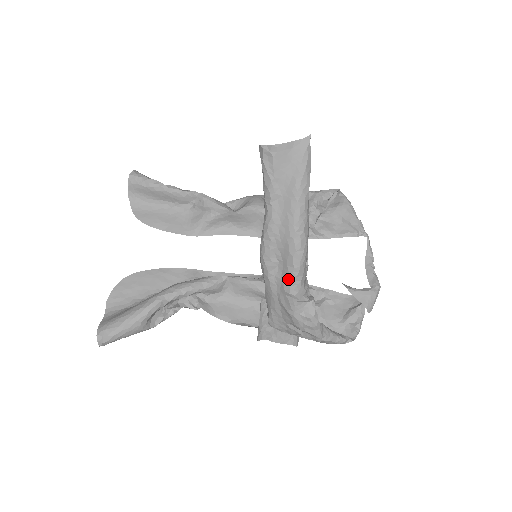
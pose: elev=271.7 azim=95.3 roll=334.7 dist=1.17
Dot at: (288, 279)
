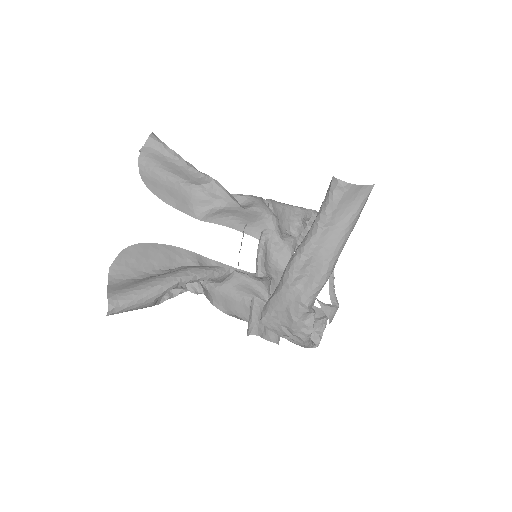
Dot at: (309, 292)
